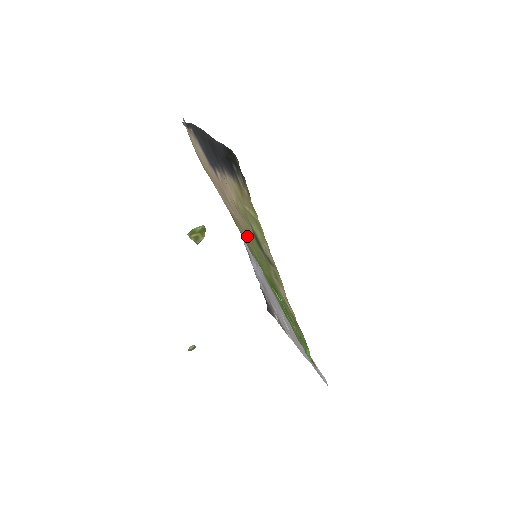
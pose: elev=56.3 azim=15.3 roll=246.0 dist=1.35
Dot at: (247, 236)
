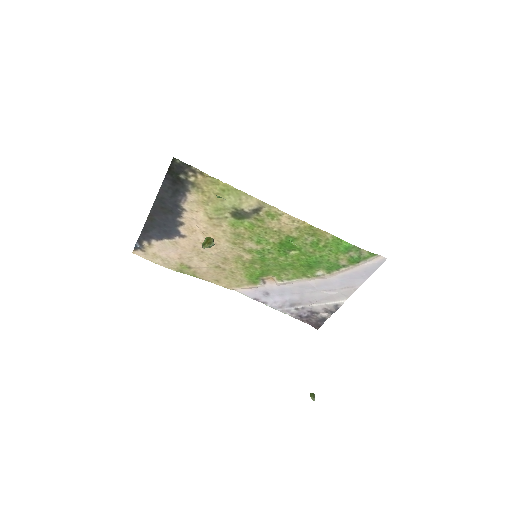
Dot at: (236, 245)
